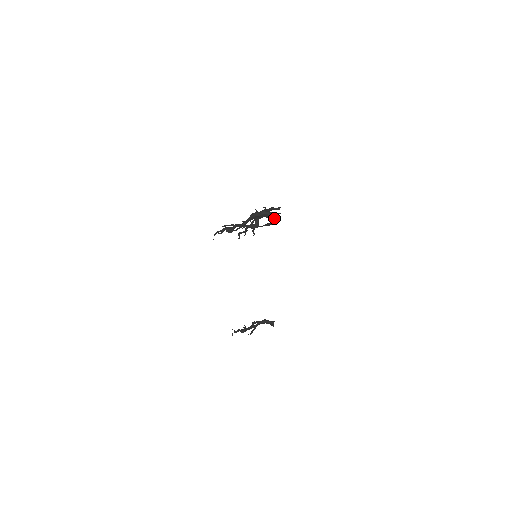
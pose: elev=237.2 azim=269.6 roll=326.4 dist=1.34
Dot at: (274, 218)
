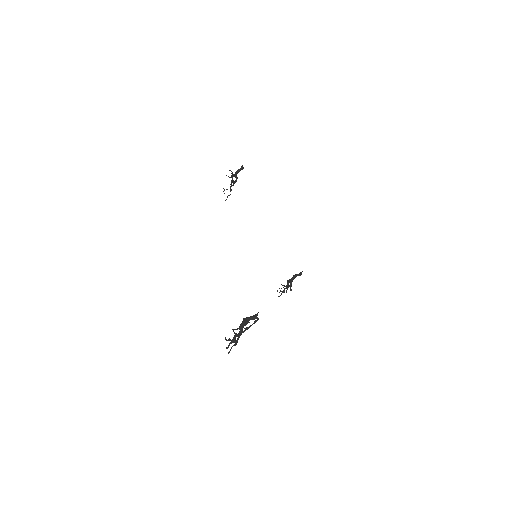
Dot at: occluded
